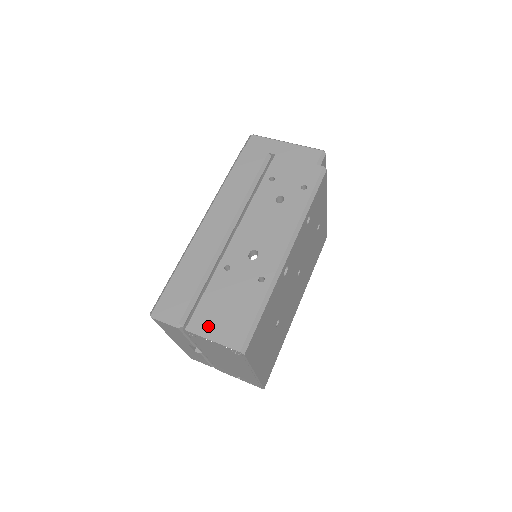
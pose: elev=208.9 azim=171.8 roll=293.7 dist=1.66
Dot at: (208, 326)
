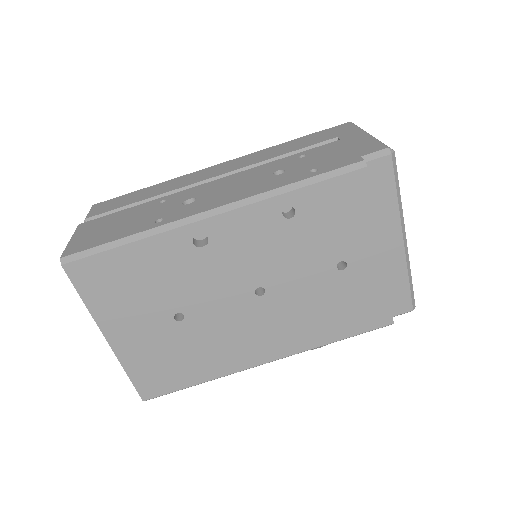
Dot at: (87, 230)
